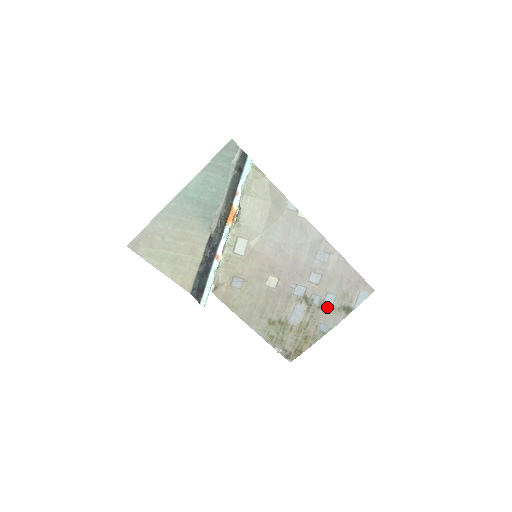
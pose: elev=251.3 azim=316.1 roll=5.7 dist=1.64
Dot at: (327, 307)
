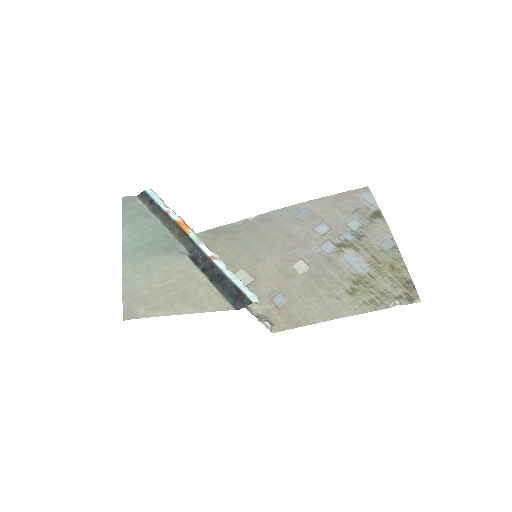
Dot at: (363, 231)
